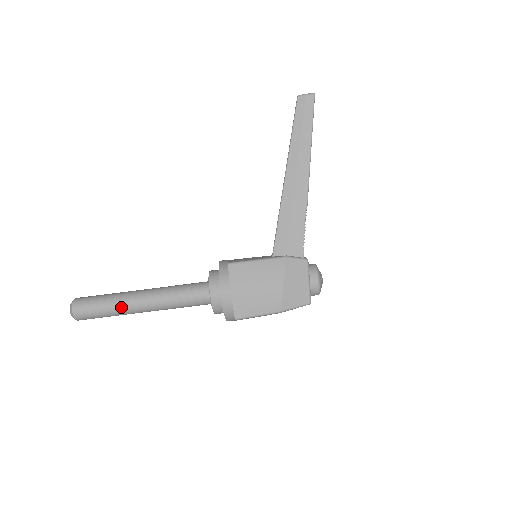
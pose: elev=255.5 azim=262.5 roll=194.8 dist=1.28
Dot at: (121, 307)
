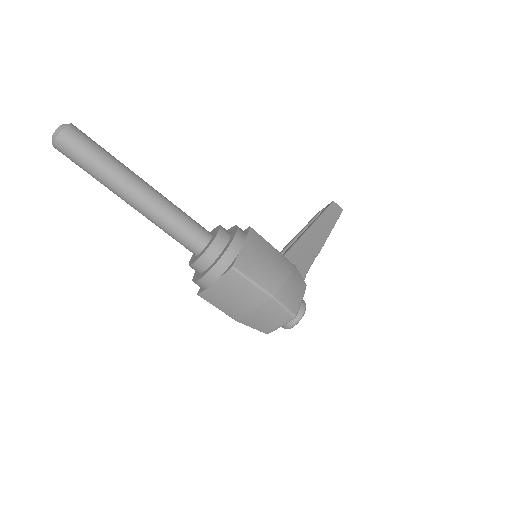
Dot at: (120, 170)
